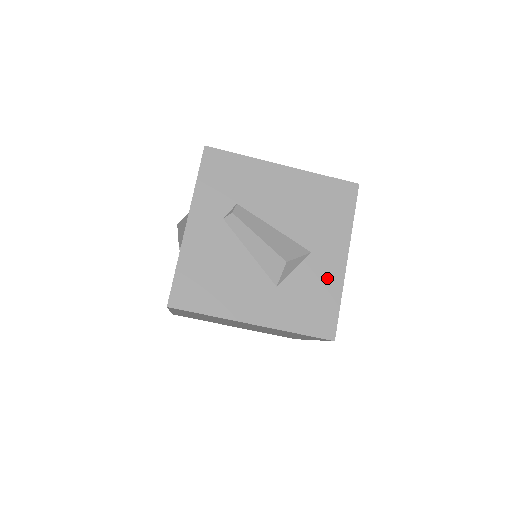
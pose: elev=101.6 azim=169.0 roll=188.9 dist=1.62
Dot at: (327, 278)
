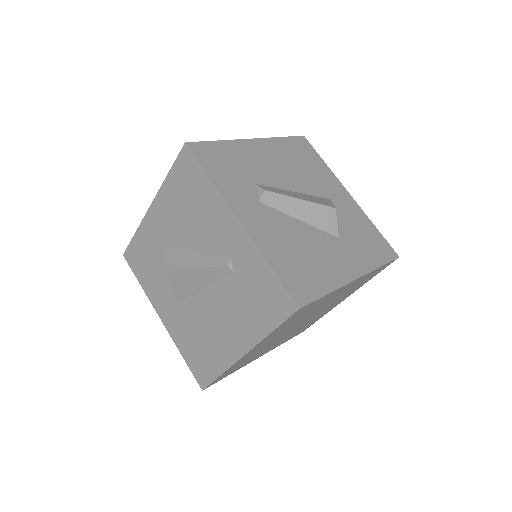
Dot at: (354, 213)
